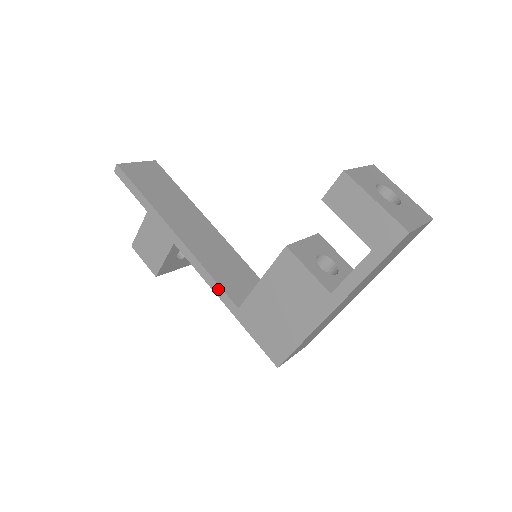
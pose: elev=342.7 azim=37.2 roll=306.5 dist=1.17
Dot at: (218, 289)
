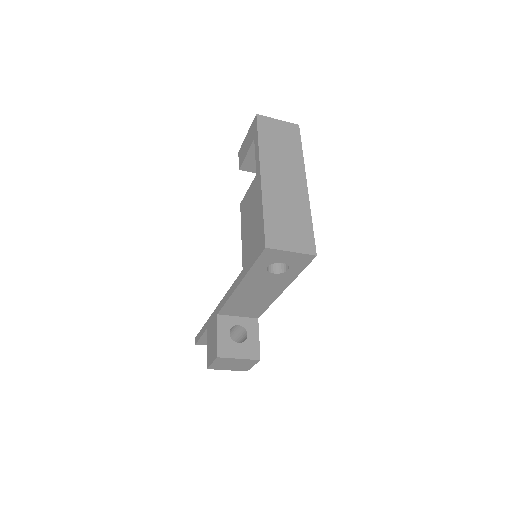
Dot at: (234, 285)
